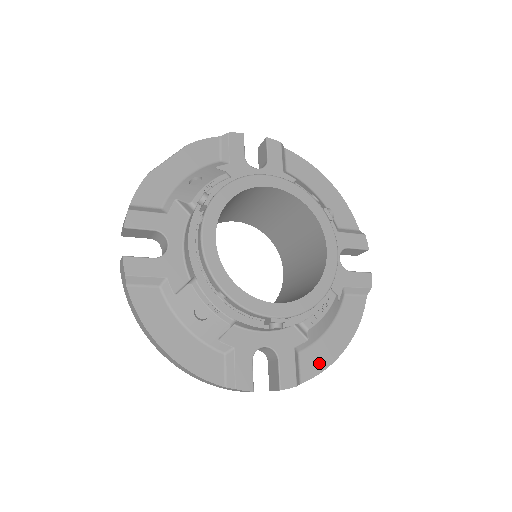
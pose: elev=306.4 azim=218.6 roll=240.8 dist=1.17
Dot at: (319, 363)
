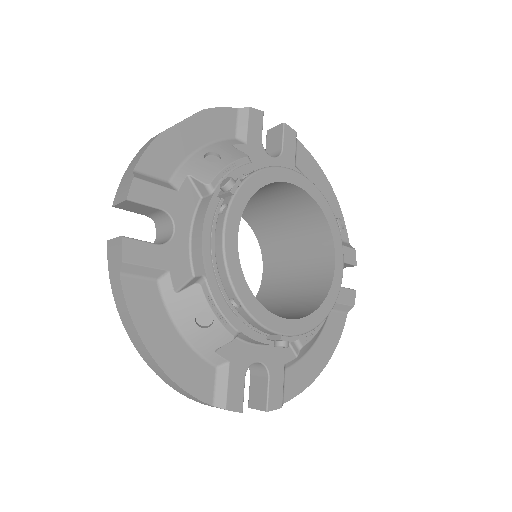
Dot at: (301, 382)
